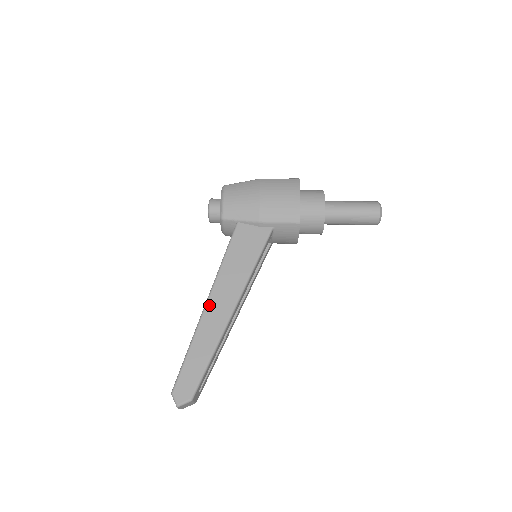
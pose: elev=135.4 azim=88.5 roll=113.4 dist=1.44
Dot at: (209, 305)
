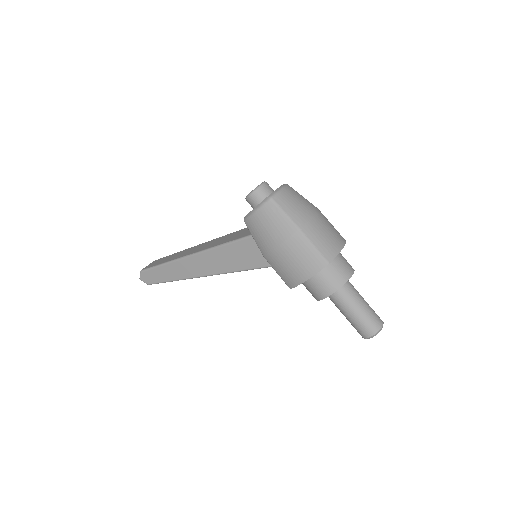
Dot at: (190, 259)
